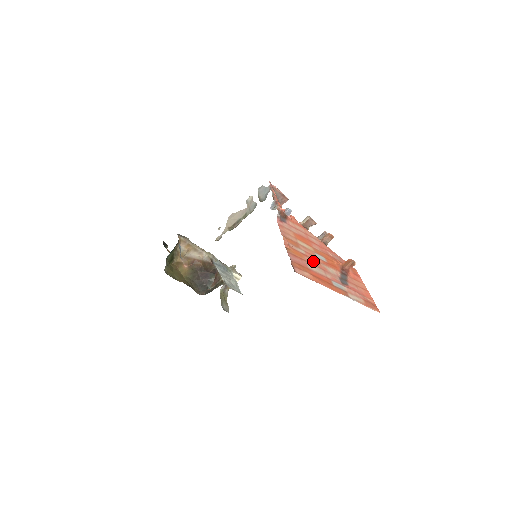
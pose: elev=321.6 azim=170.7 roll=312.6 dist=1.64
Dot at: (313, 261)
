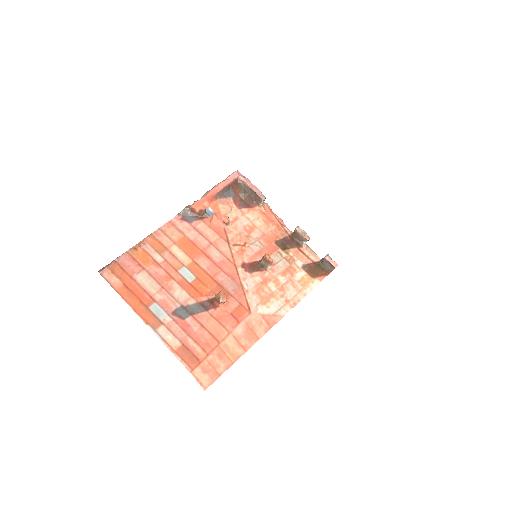
Dot at: (160, 273)
